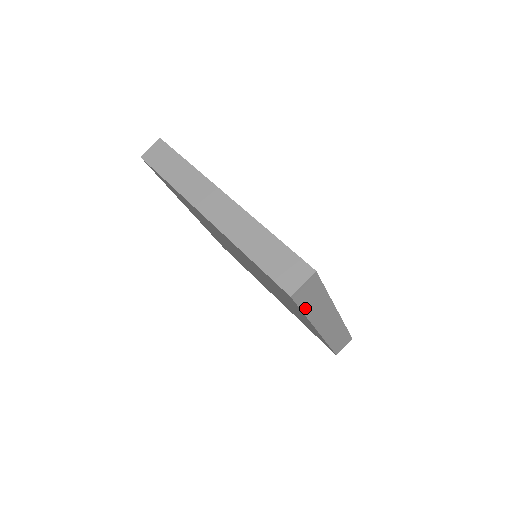
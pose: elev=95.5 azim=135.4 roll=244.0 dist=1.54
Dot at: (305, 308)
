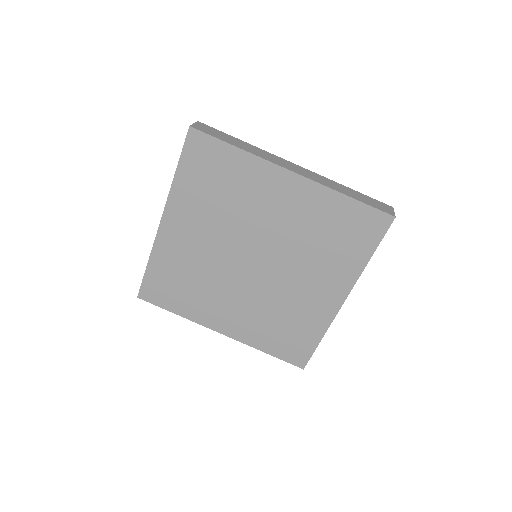
Dot at: (376, 247)
